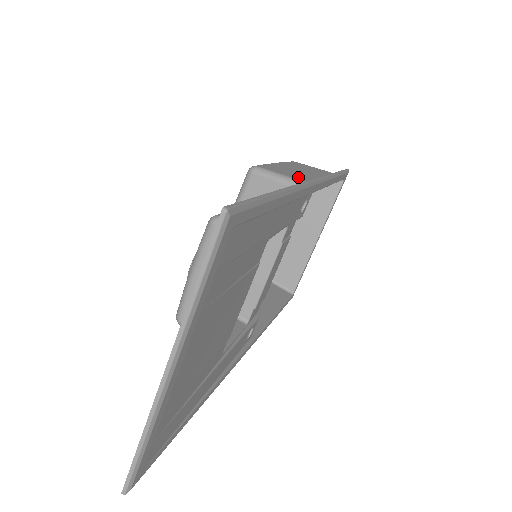
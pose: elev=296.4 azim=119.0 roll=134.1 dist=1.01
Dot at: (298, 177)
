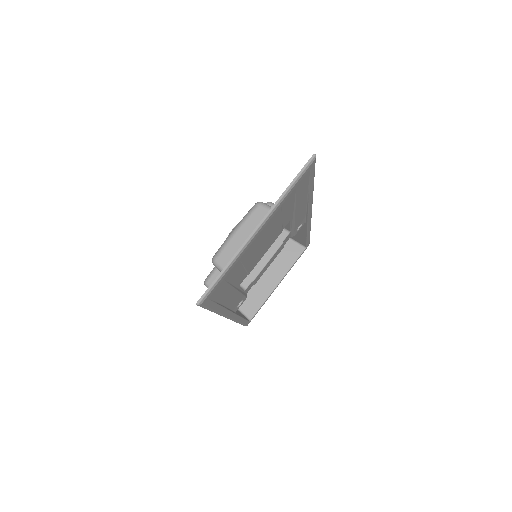
Dot at: occluded
